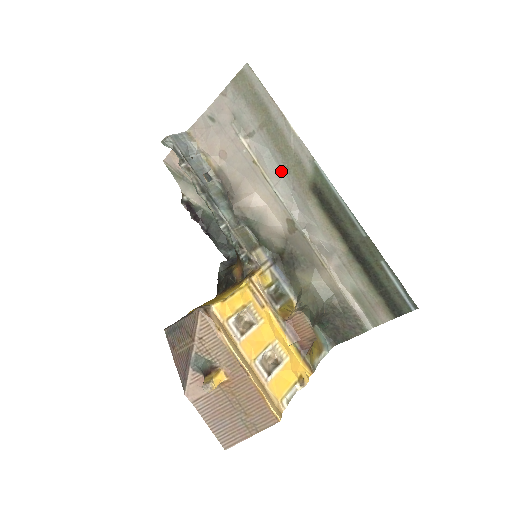
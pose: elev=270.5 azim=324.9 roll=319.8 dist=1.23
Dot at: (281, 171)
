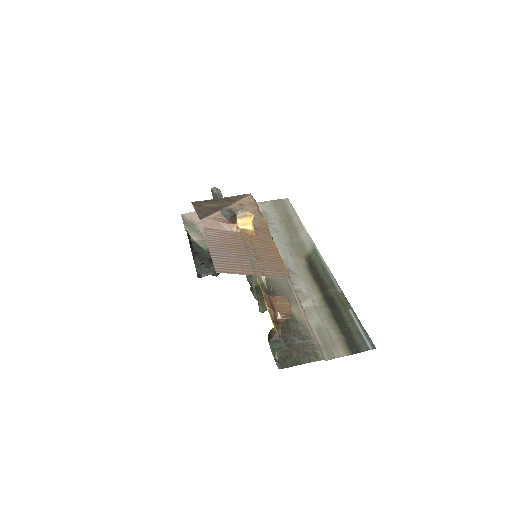
Dot at: (285, 244)
